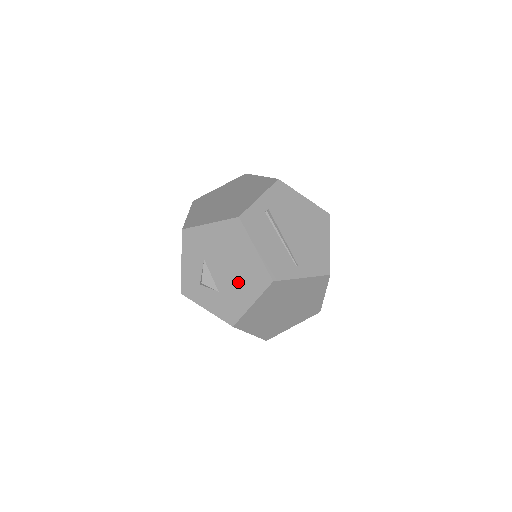
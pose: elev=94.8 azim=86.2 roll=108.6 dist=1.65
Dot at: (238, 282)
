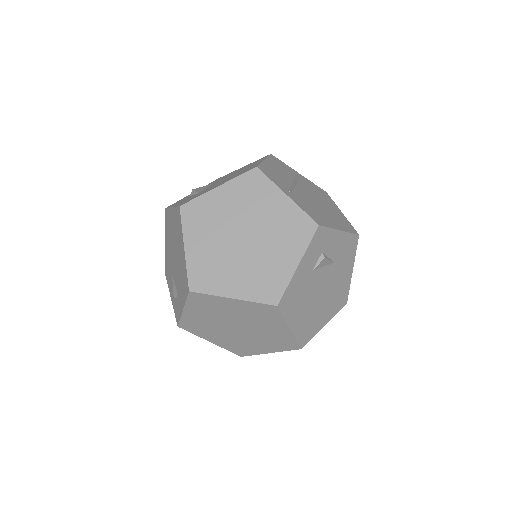
Dot at: occluded
